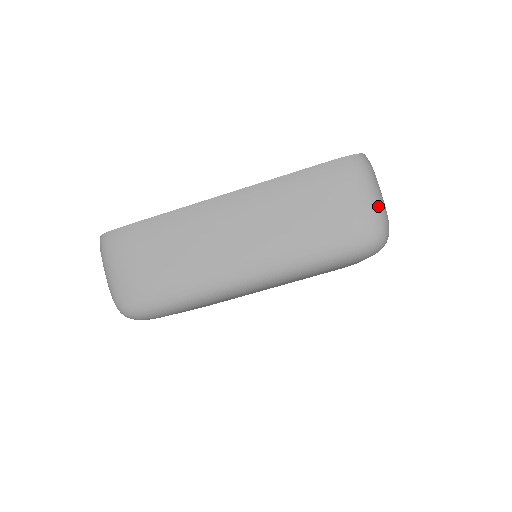
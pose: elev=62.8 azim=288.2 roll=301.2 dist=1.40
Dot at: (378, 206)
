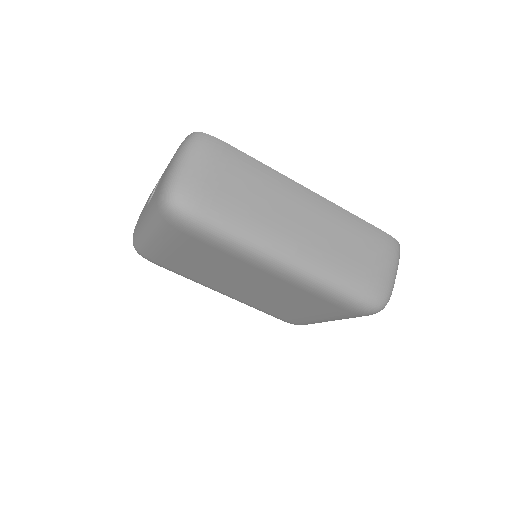
Dot at: occluded
